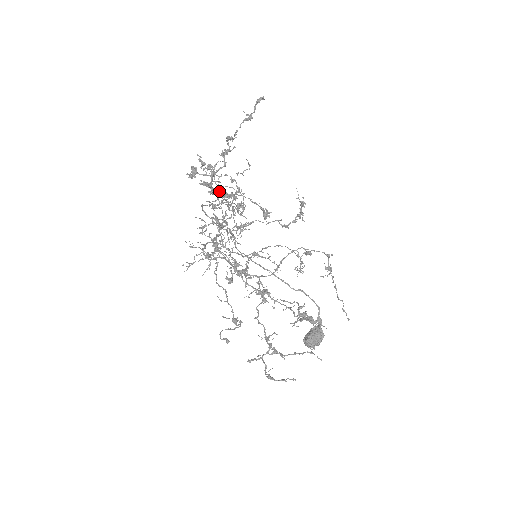
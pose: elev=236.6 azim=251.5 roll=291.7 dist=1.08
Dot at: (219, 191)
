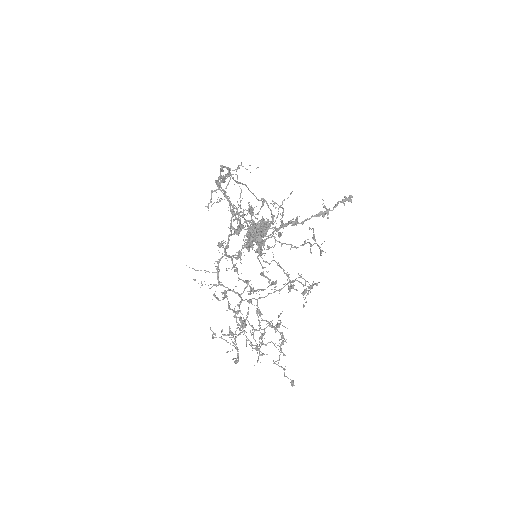
Dot at: (256, 243)
